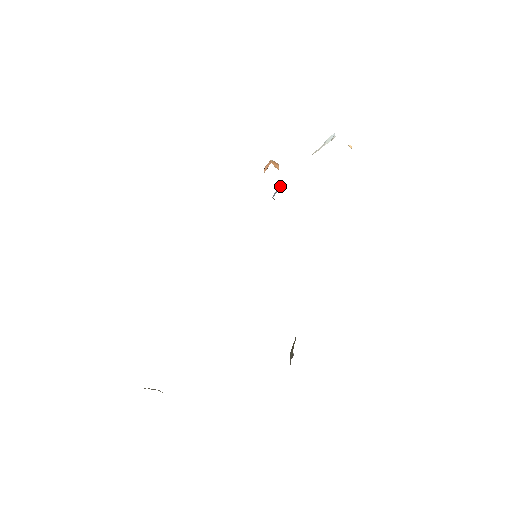
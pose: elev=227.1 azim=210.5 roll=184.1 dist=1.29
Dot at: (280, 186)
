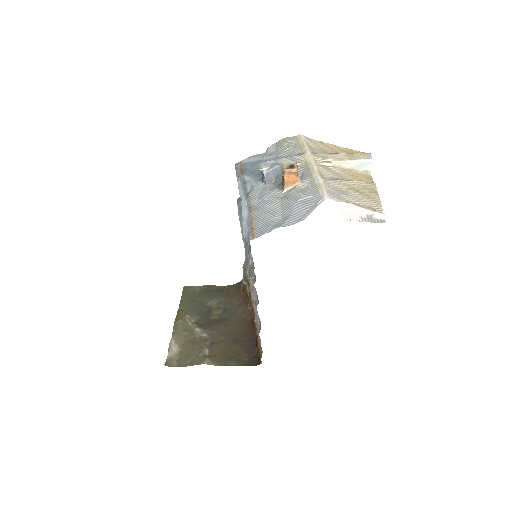
Dot at: (279, 170)
